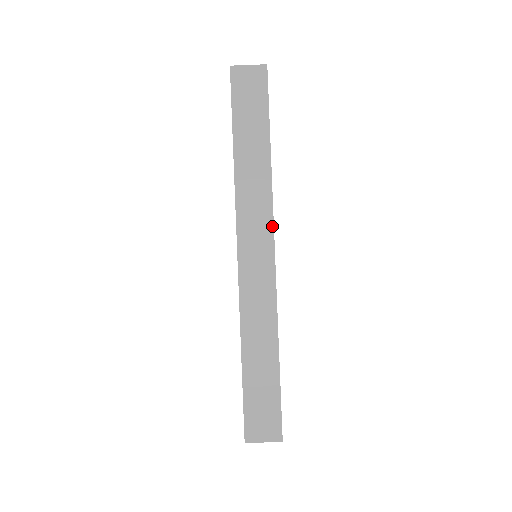
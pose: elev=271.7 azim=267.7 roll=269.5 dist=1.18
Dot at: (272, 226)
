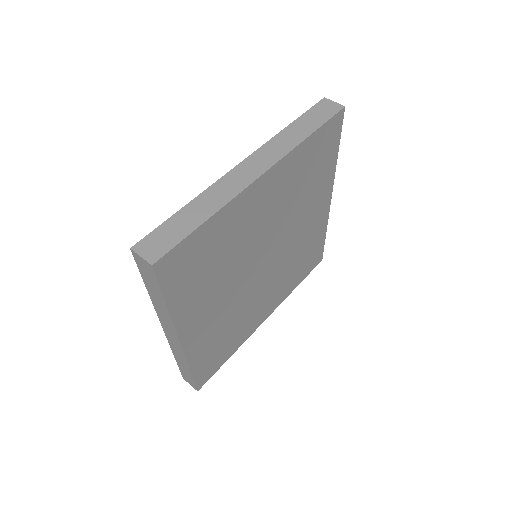
Dot at: (274, 163)
